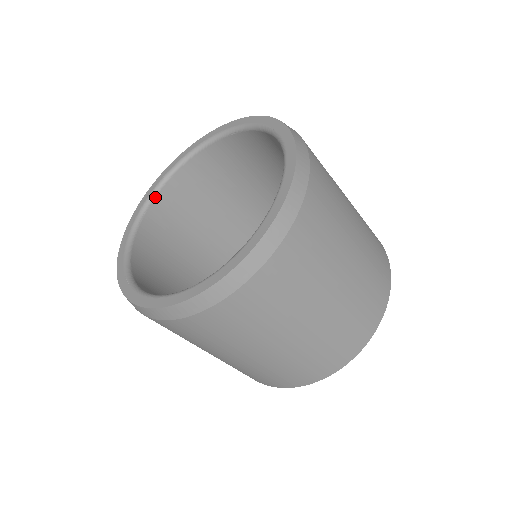
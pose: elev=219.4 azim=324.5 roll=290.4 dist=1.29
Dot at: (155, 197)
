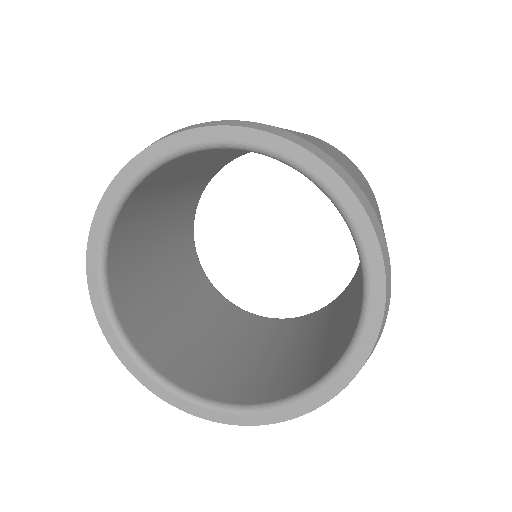
Dot at: (192, 152)
